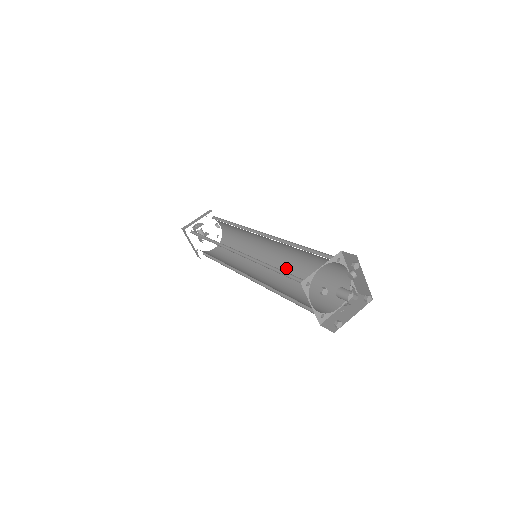
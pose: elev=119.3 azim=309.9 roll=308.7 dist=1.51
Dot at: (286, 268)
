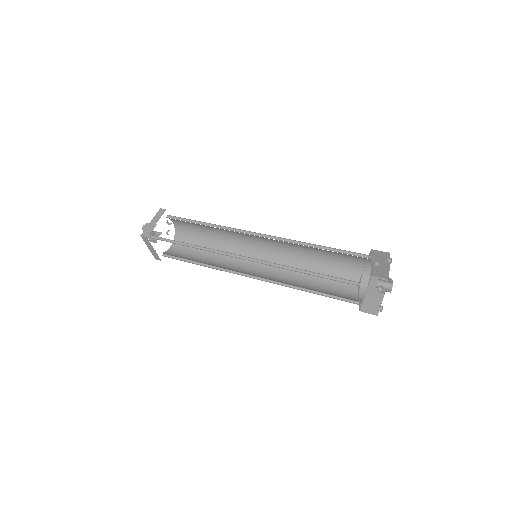
Dot at: (286, 261)
